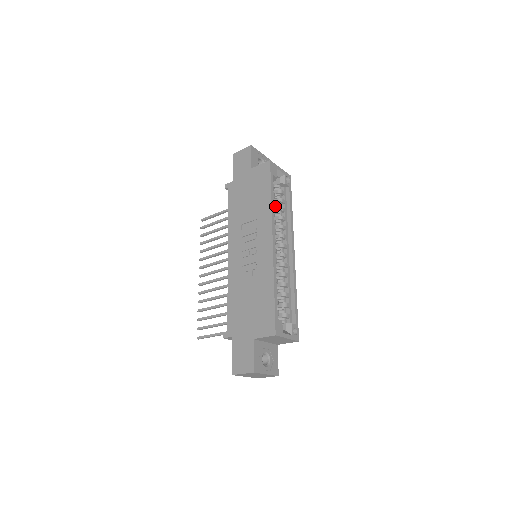
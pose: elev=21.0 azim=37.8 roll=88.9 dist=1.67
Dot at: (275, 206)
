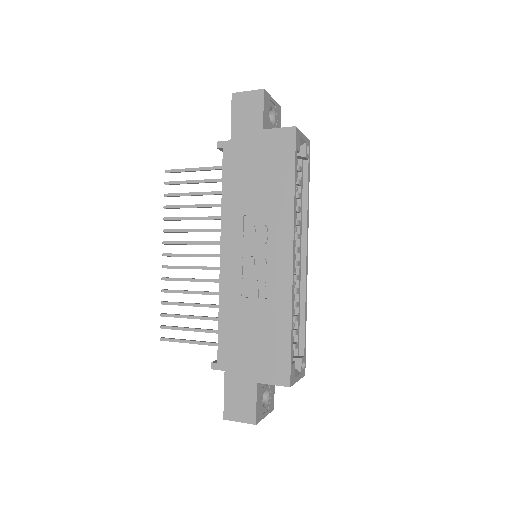
Dot at: occluded
